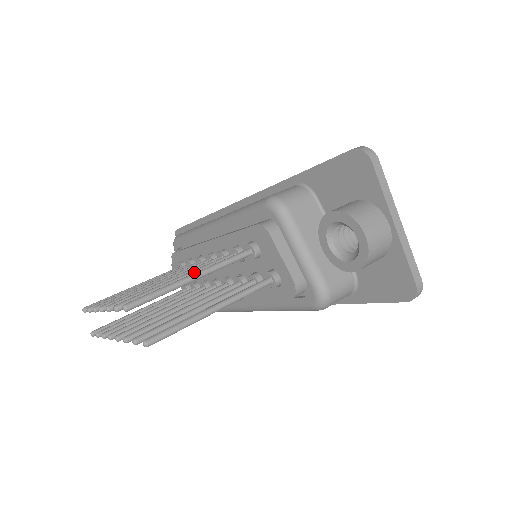
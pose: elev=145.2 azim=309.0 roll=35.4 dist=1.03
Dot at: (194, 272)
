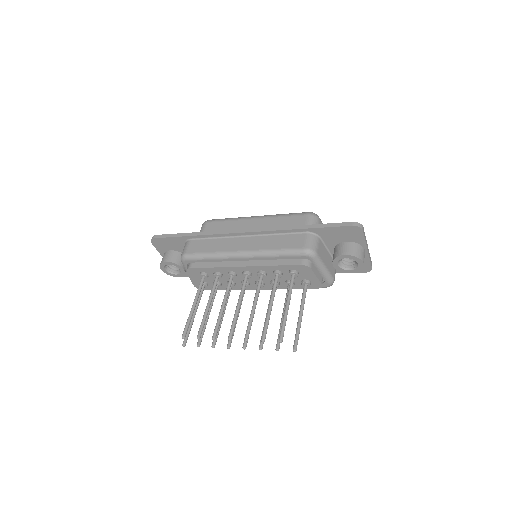
Dot at: (273, 299)
